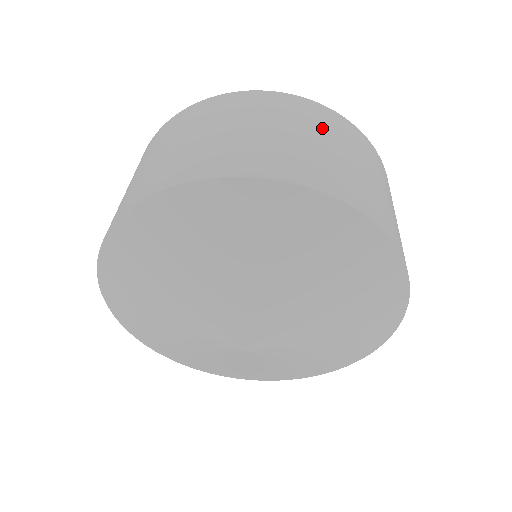
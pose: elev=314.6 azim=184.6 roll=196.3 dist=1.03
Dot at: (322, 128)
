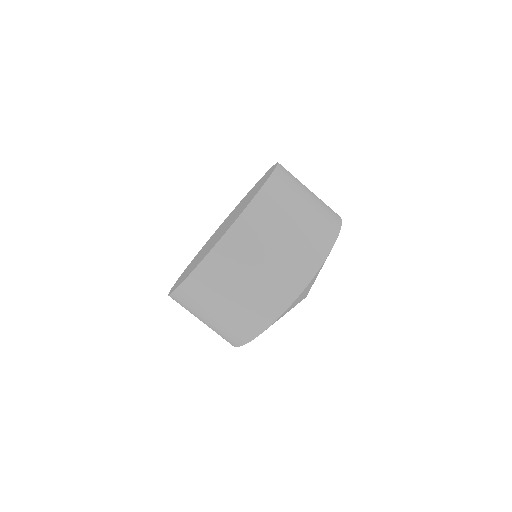
Dot at: (295, 192)
